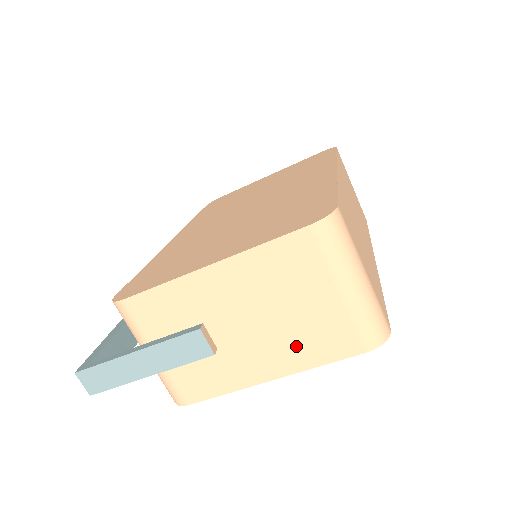
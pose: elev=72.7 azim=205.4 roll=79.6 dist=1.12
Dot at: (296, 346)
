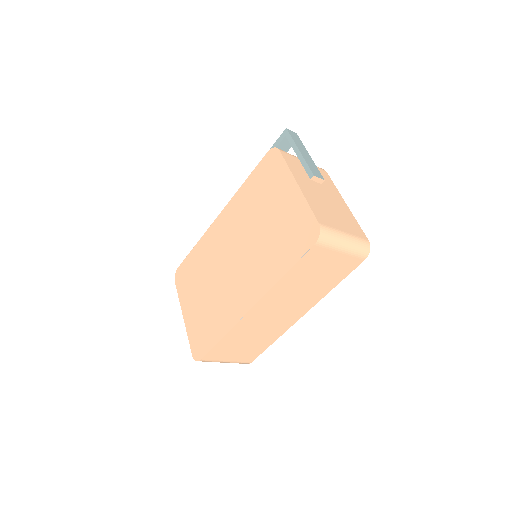
Dot at: occluded
